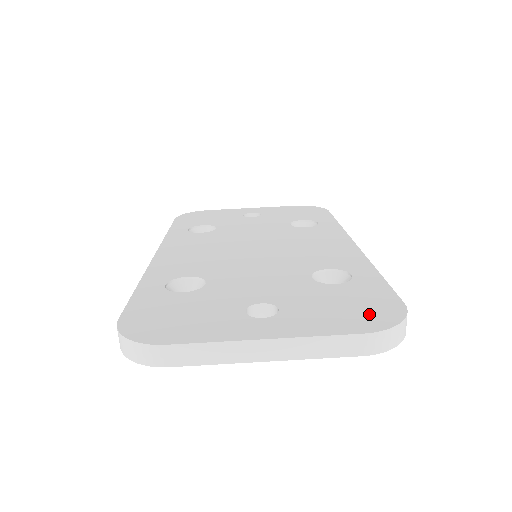
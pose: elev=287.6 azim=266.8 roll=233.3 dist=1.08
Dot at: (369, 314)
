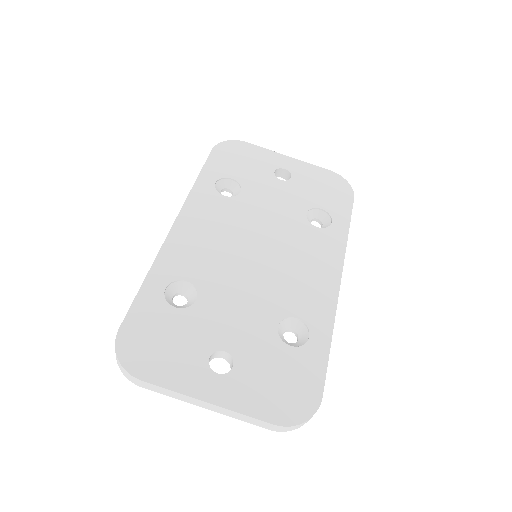
Dot at: (291, 401)
